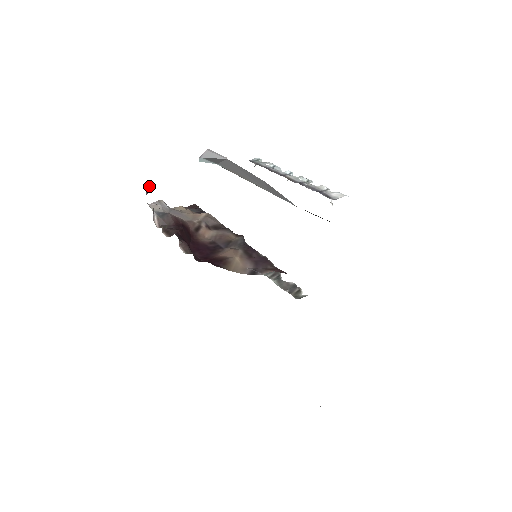
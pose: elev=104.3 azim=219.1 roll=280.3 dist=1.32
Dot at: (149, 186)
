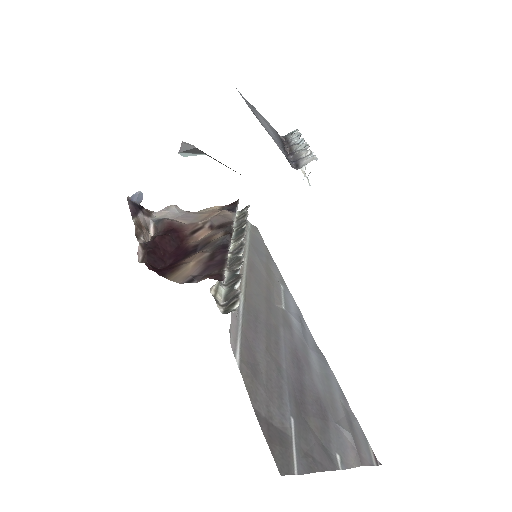
Dot at: (134, 195)
